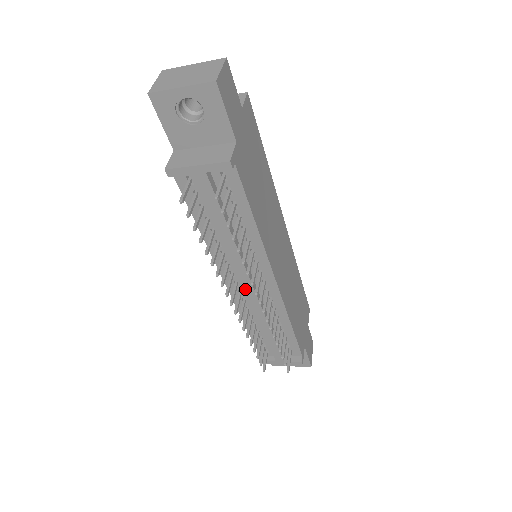
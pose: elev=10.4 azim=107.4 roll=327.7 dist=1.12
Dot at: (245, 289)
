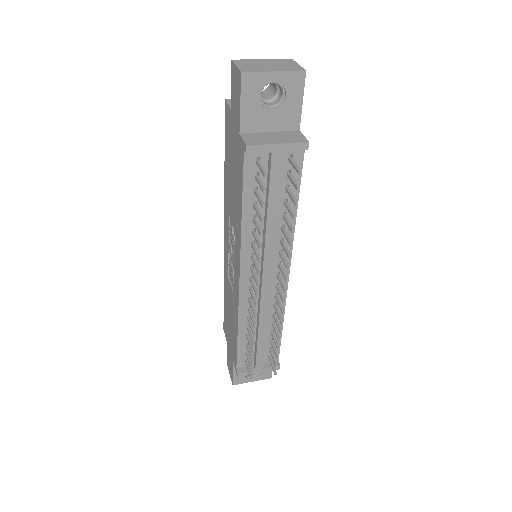
Dot at: (262, 283)
